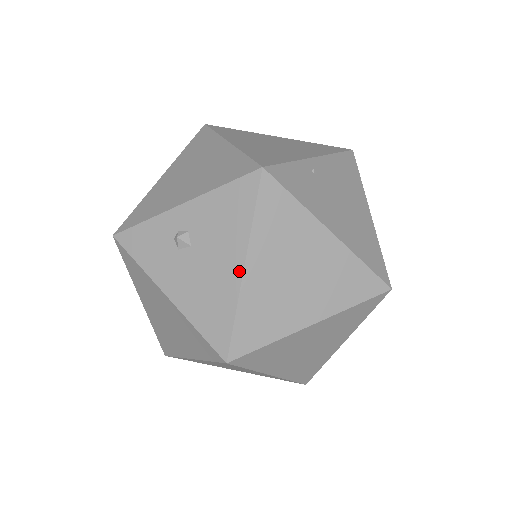
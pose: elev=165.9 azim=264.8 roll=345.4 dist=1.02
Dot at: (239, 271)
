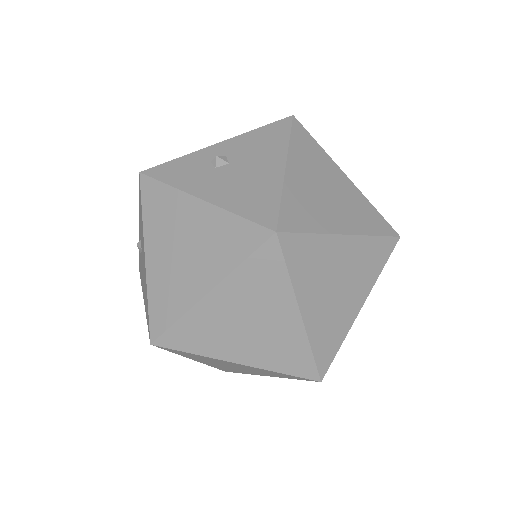
Dot at: (281, 169)
